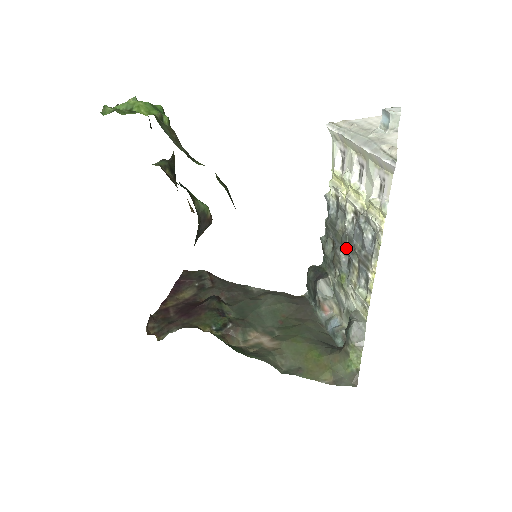
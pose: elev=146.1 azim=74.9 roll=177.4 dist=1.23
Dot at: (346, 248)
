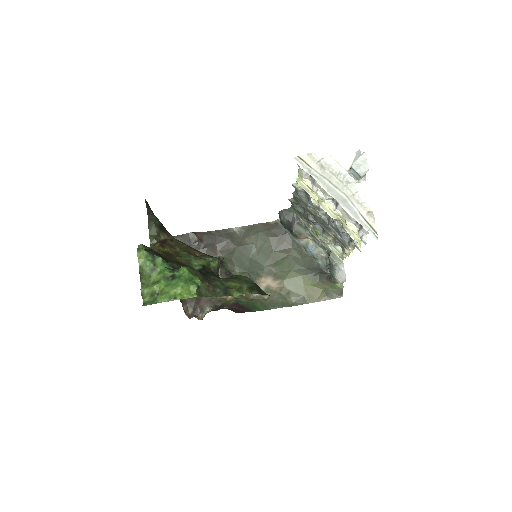
Dot at: (321, 224)
